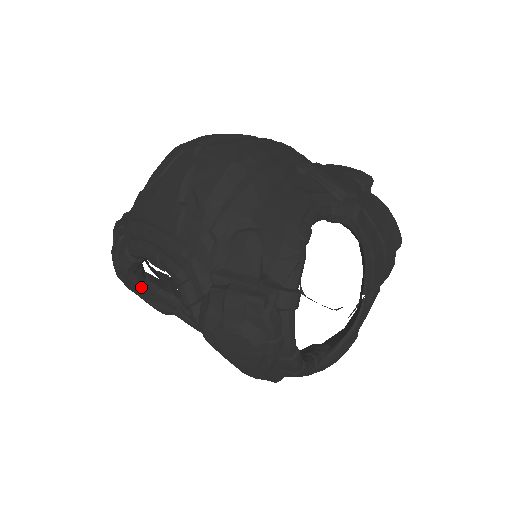
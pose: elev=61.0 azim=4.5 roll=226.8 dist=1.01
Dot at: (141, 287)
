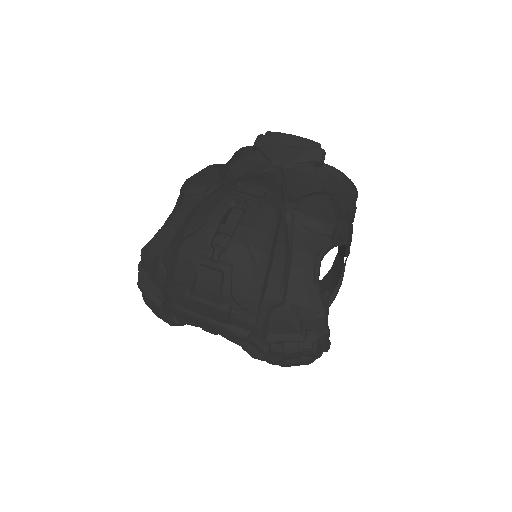
Dot at: occluded
